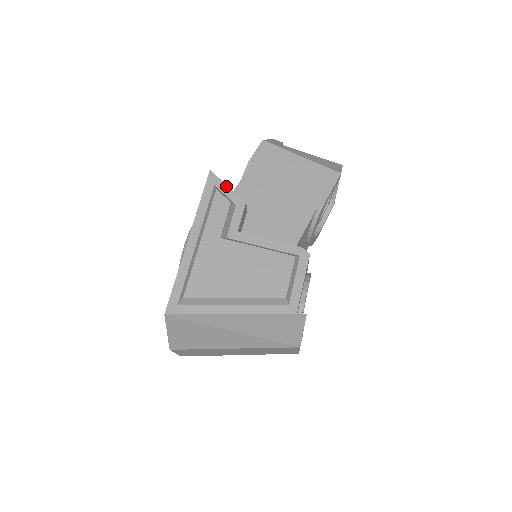
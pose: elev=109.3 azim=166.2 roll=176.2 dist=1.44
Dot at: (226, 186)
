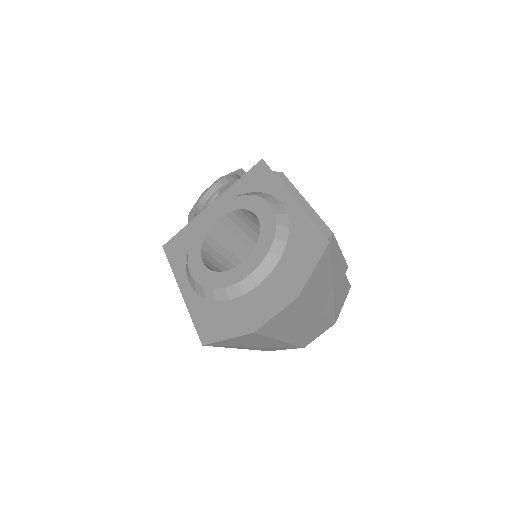
Dot at: occluded
